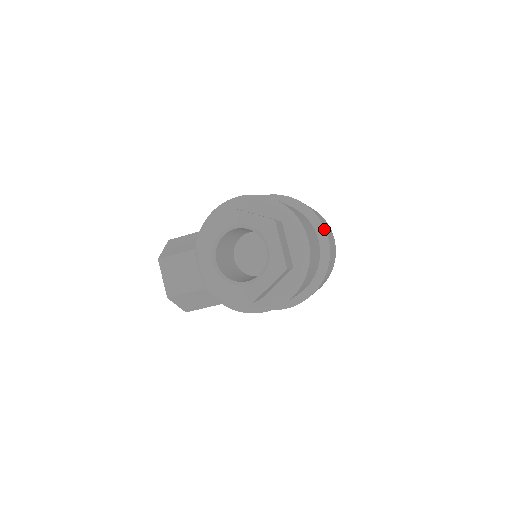
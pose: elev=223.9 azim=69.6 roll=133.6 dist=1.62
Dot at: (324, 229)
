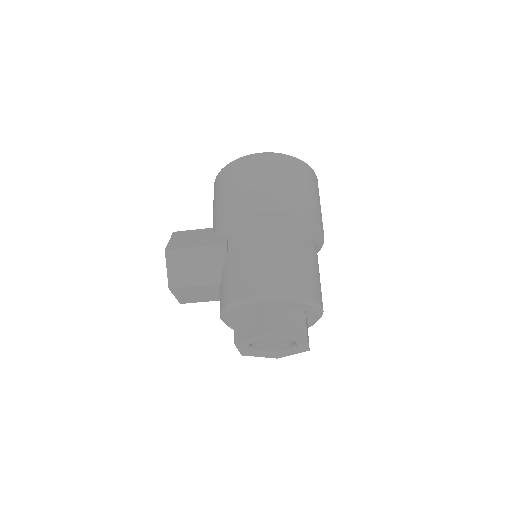
Dot at: (322, 234)
